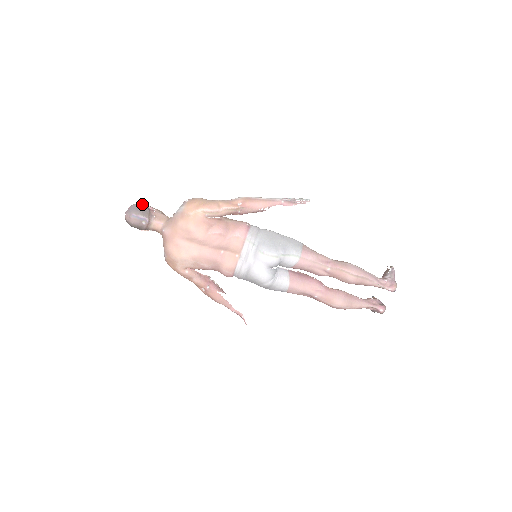
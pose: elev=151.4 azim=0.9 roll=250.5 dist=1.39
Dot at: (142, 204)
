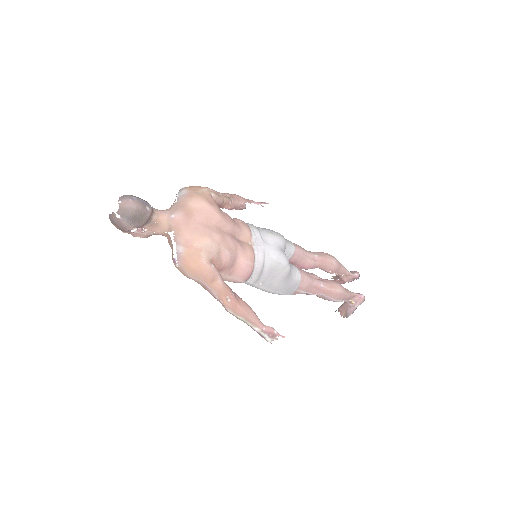
Dot at: occluded
